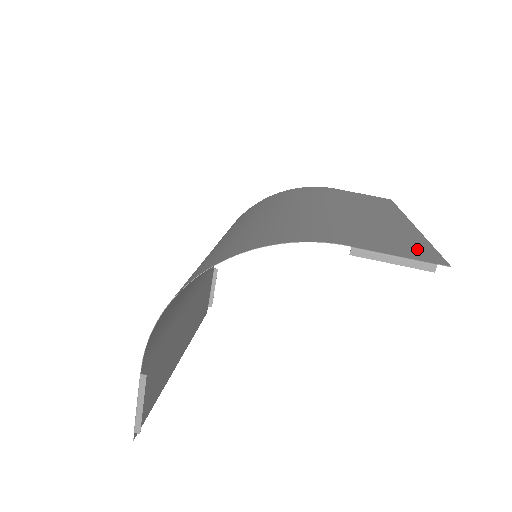
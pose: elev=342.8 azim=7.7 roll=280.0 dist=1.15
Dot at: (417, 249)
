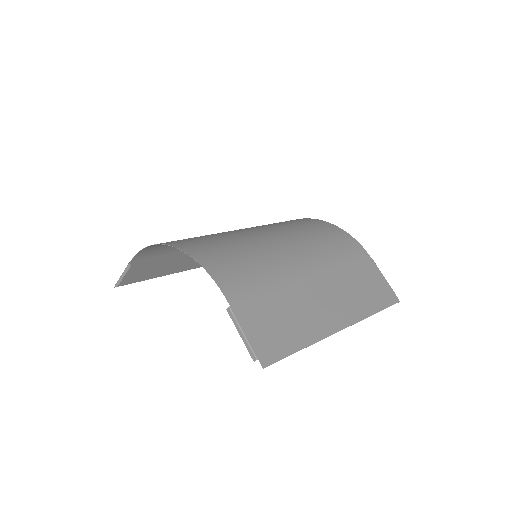
Dot at: (276, 343)
